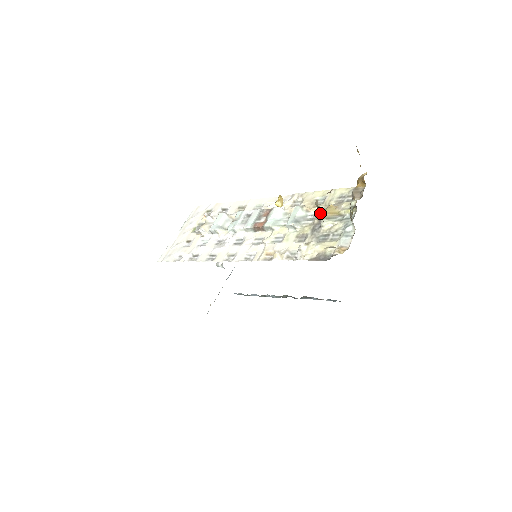
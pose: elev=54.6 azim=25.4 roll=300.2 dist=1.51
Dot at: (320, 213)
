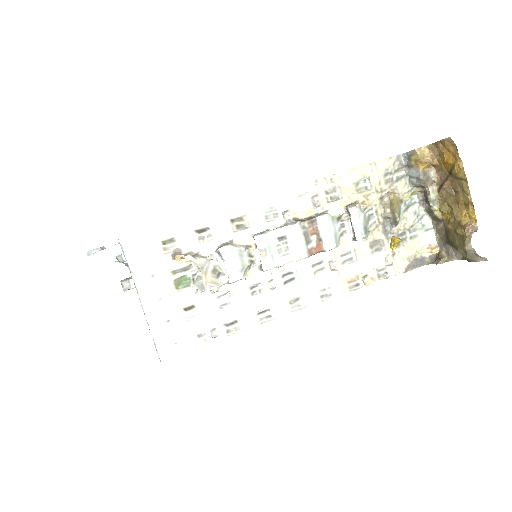
Dot at: (472, 257)
